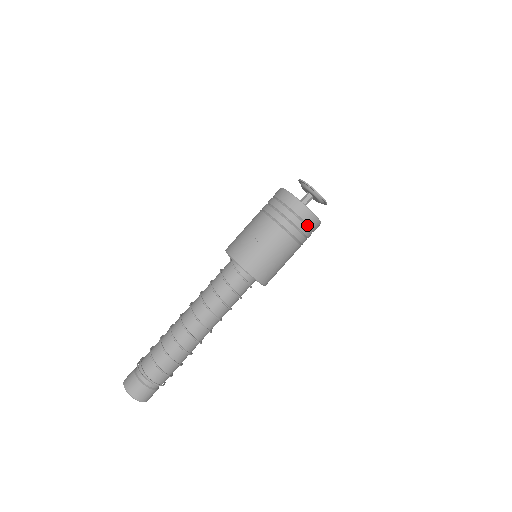
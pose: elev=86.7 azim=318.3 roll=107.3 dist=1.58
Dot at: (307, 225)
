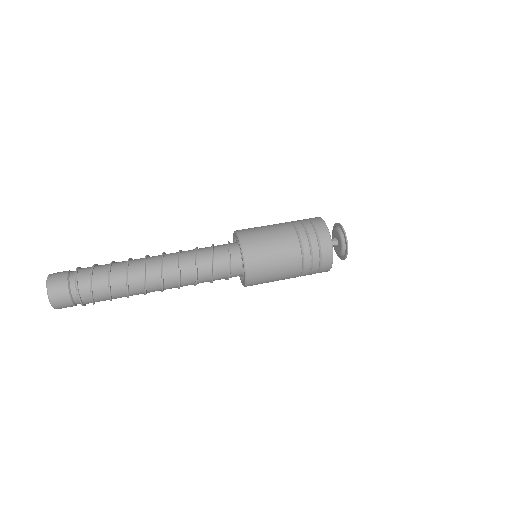
Dot at: (310, 221)
